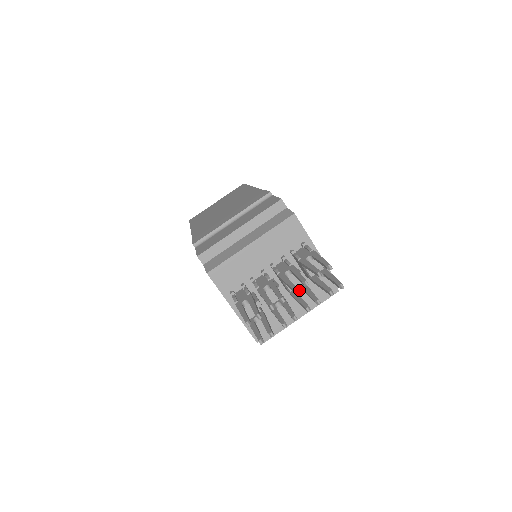
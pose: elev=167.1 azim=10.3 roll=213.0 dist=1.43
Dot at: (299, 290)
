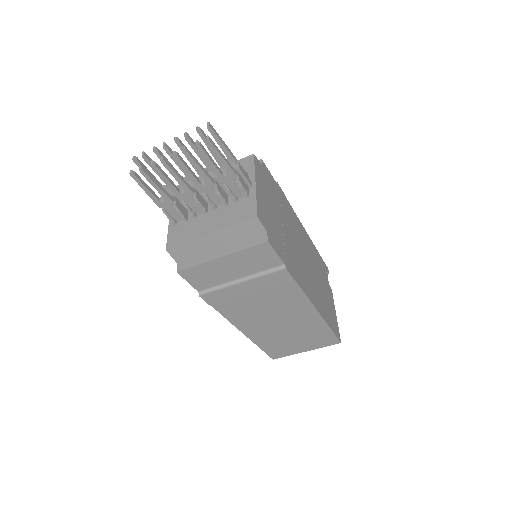
Dot at: (205, 183)
